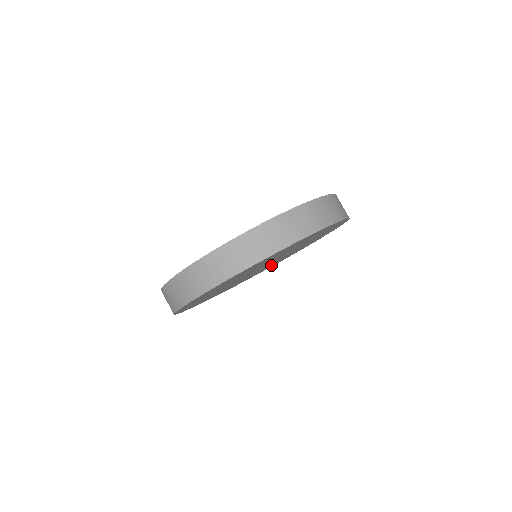
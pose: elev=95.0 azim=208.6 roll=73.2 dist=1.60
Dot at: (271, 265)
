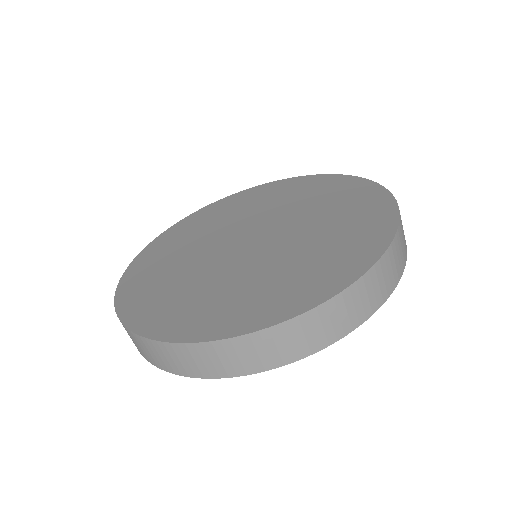
Dot at: occluded
